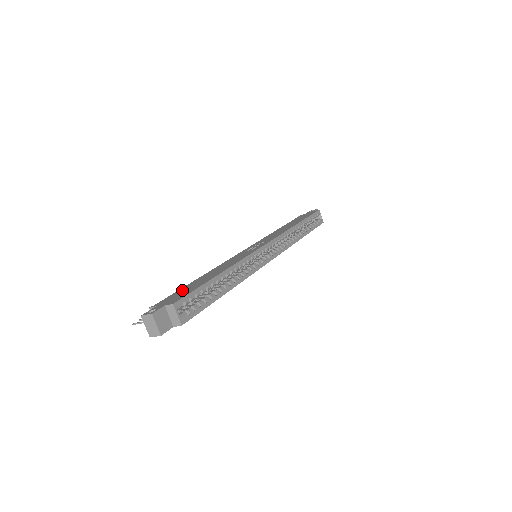
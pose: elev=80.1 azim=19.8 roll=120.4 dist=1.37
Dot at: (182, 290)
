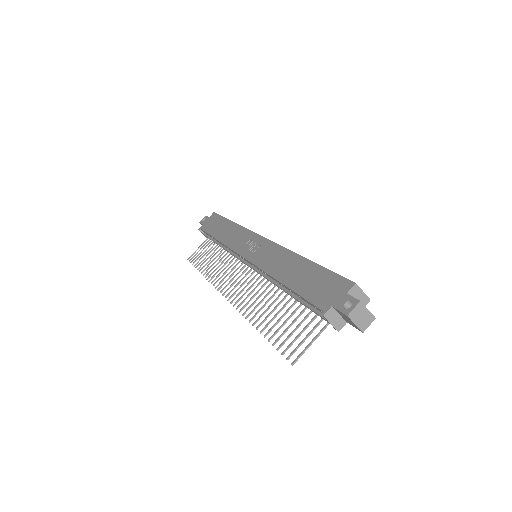
Dot at: (309, 289)
